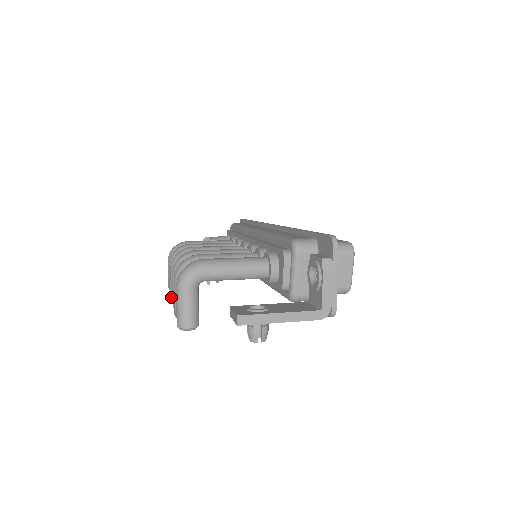
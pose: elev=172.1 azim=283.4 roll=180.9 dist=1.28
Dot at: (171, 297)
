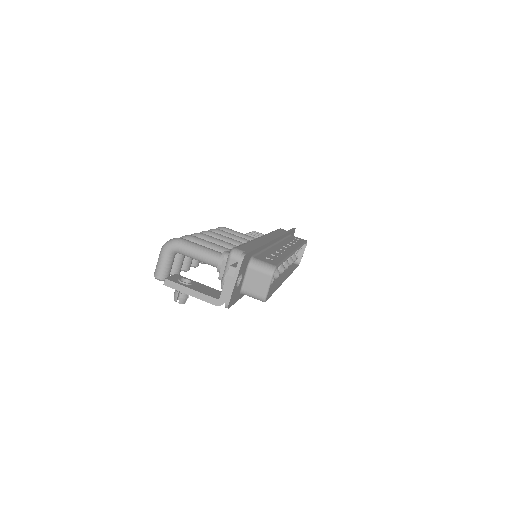
Dot at: occluded
